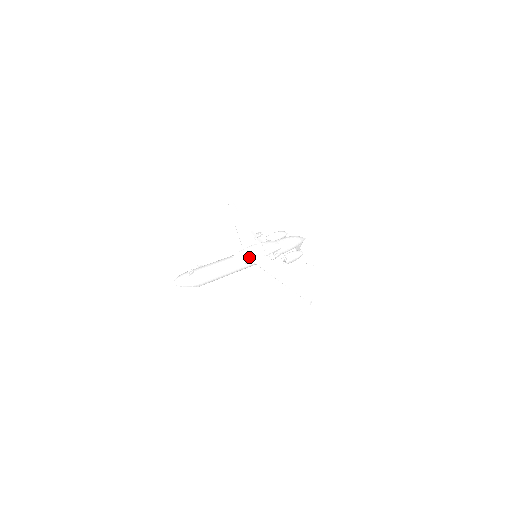
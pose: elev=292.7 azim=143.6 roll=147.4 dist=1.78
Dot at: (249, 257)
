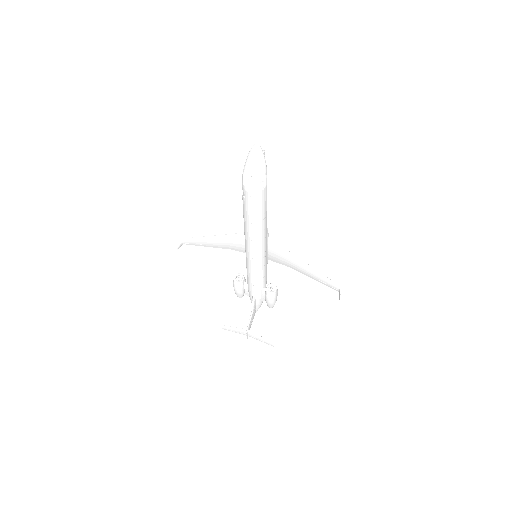
Dot at: occluded
